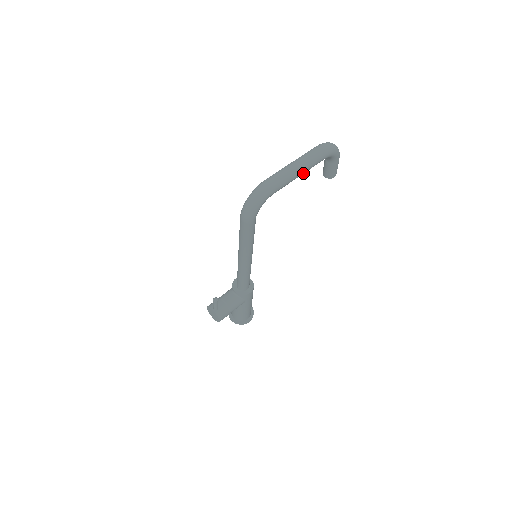
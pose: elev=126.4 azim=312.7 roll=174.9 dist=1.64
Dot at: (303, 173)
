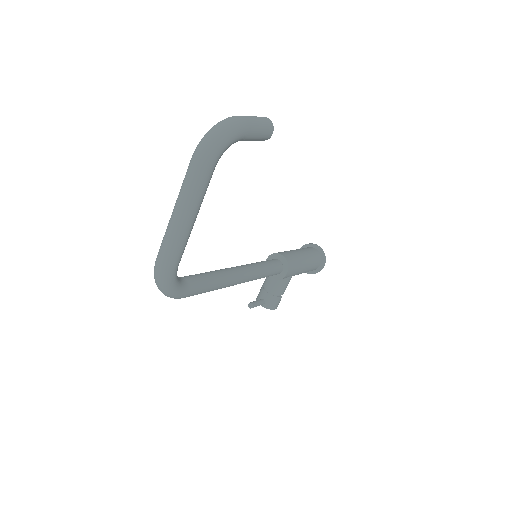
Dot at: (197, 213)
